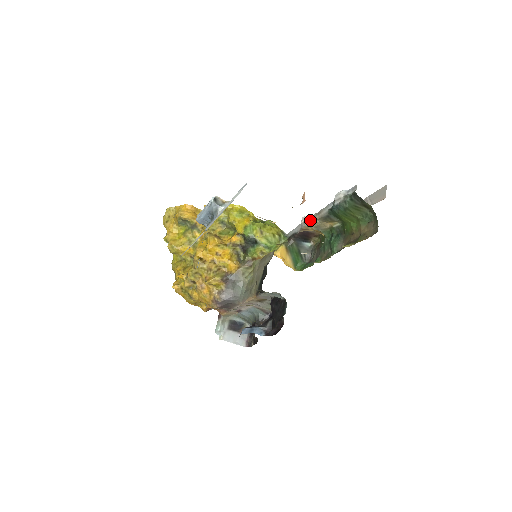
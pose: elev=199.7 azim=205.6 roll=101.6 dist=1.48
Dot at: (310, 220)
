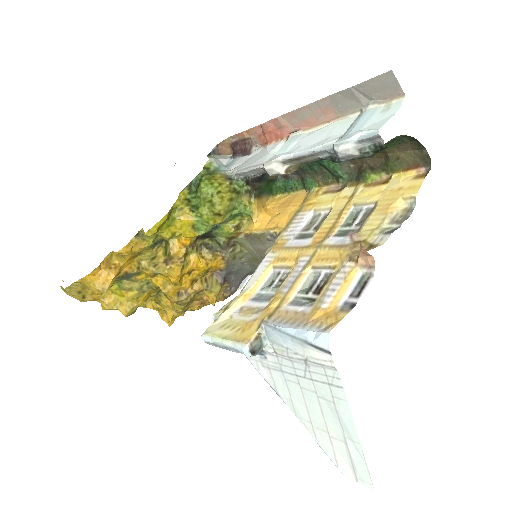
Dot at: (284, 169)
